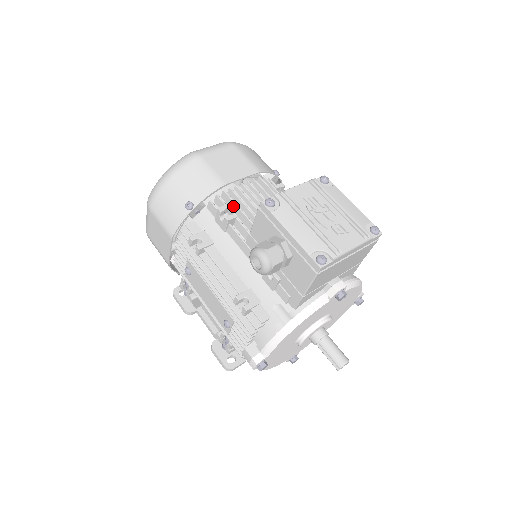
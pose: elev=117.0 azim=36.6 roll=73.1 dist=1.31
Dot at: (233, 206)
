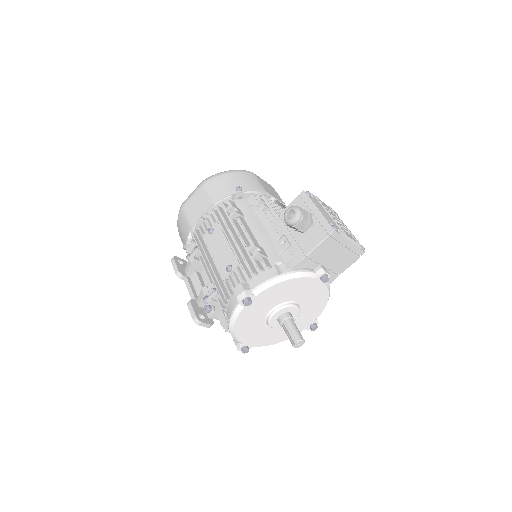
Dot at: (267, 205)
